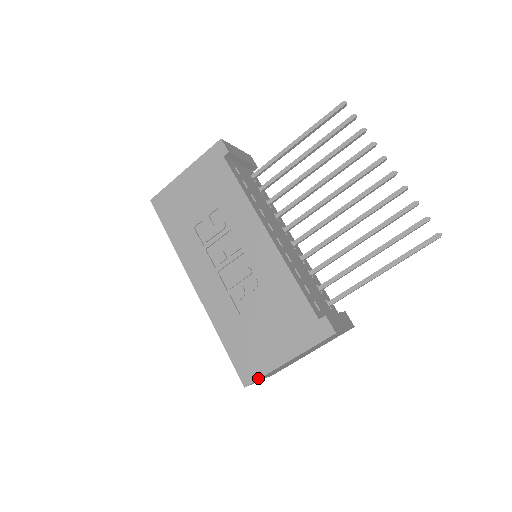
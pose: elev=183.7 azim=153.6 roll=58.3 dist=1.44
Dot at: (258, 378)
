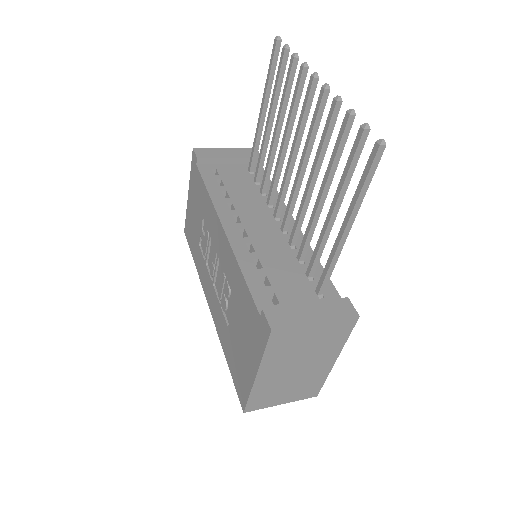
Dot at: (247, 400)
